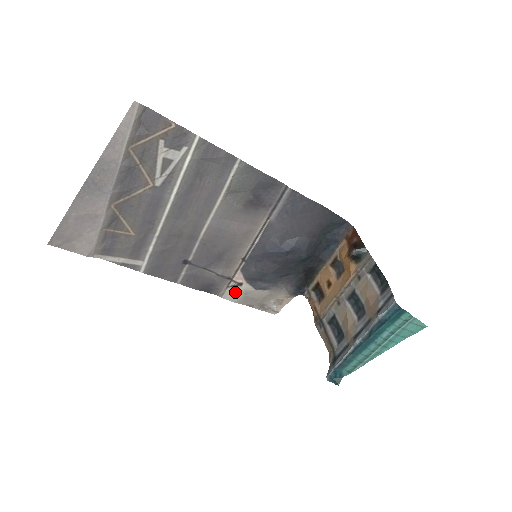
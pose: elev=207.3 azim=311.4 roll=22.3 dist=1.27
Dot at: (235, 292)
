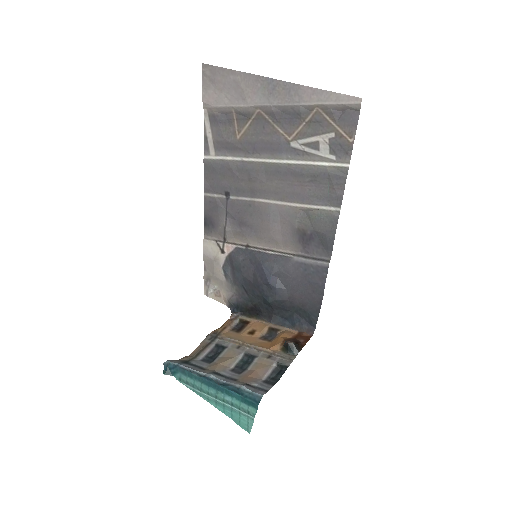
Dot at: (214, 249)
